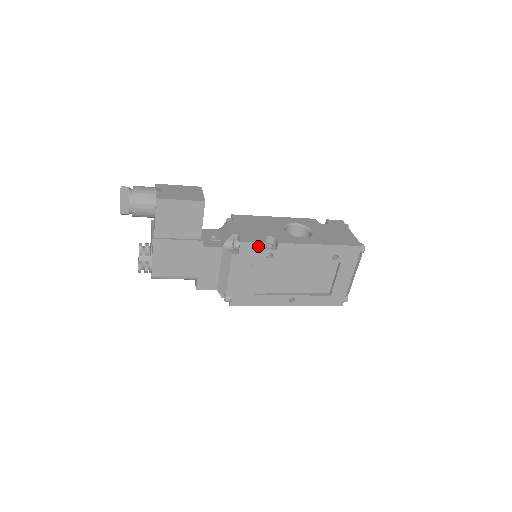
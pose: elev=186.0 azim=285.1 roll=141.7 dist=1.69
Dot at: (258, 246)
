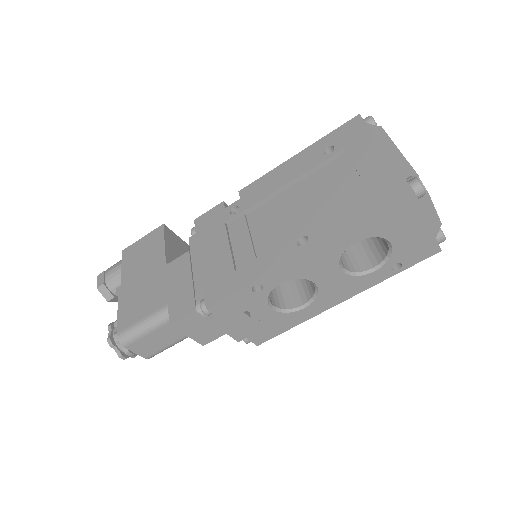
Dot at: (216, 211)
